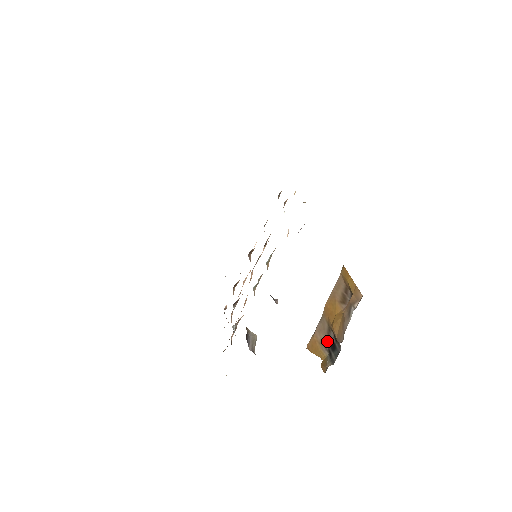
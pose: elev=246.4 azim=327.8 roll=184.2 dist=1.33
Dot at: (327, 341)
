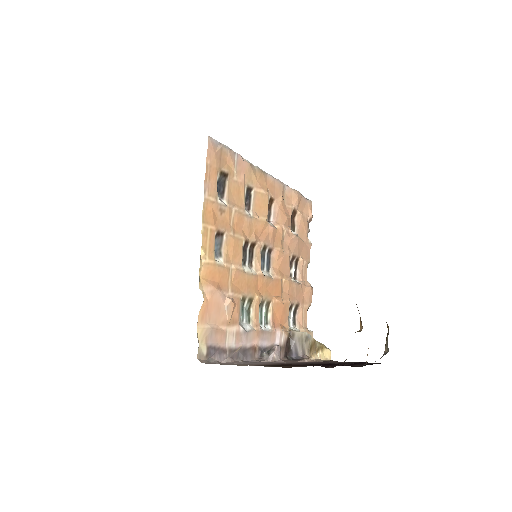
Dot at: occluded
